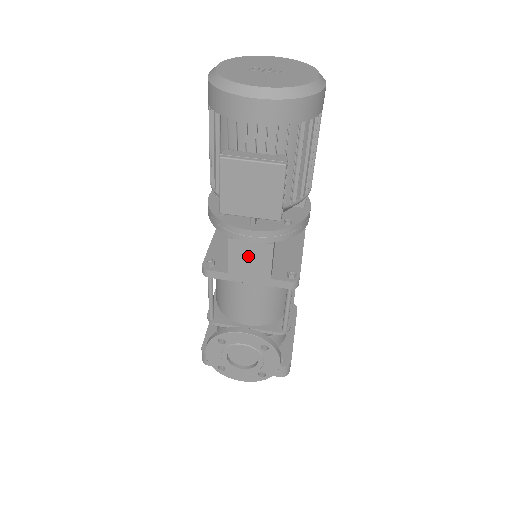
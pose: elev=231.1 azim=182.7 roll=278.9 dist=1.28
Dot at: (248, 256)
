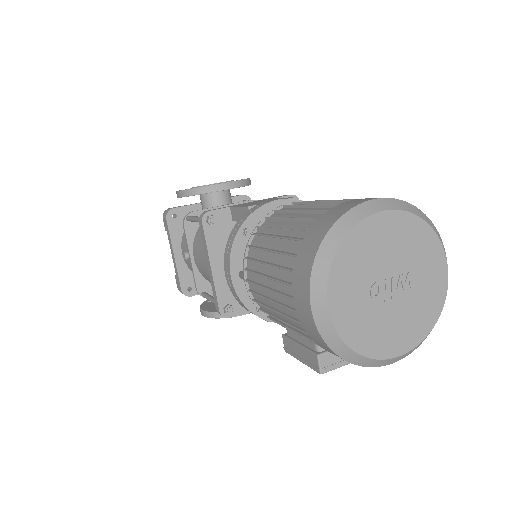
Dot at: occluded
